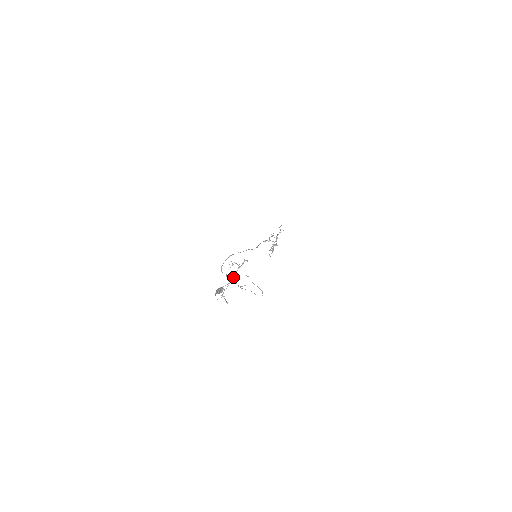
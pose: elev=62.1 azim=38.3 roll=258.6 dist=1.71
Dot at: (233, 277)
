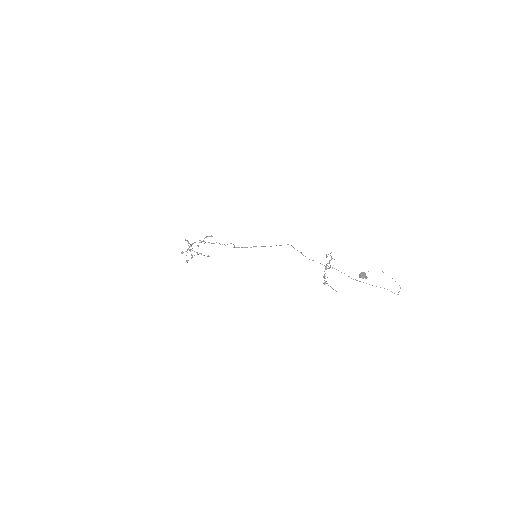
Dot at: occluded
